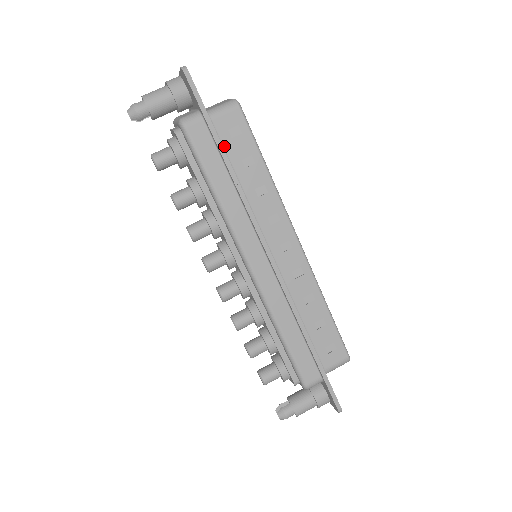
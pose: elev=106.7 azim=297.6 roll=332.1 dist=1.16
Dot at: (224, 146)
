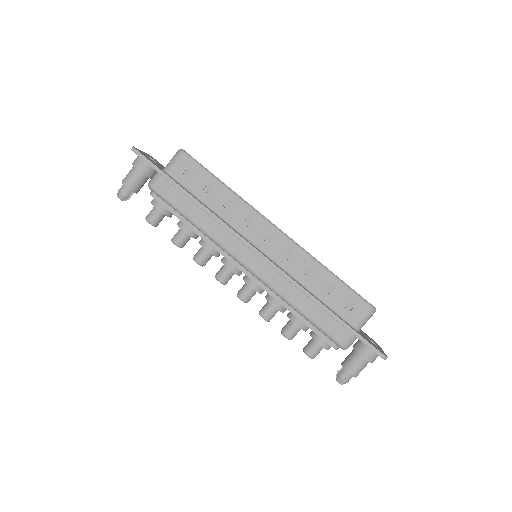
Dot at: (186, 186)
